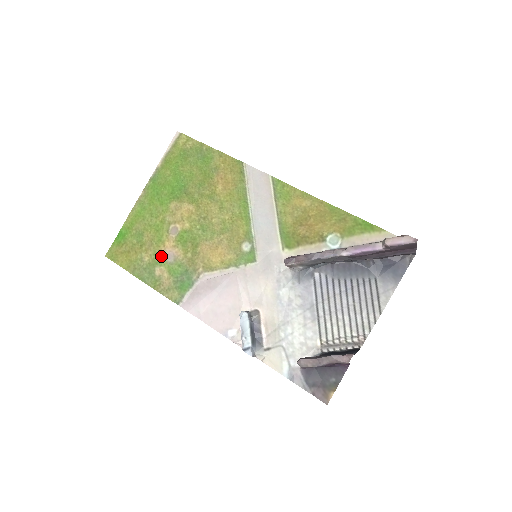
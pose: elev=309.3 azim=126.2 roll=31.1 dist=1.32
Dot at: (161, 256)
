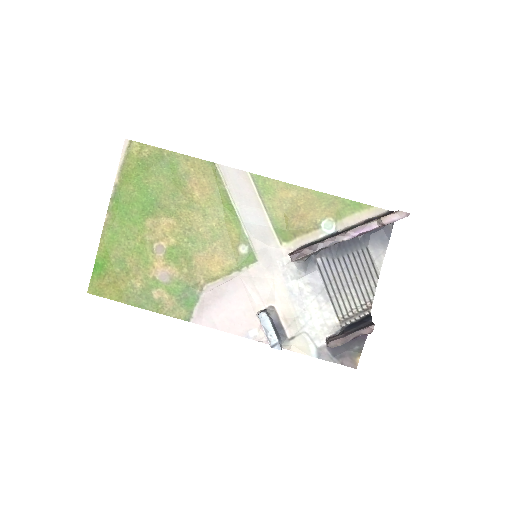
Dot at: (154, 278)
